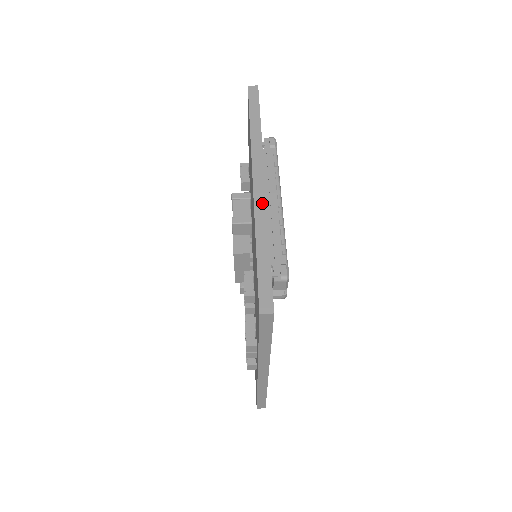
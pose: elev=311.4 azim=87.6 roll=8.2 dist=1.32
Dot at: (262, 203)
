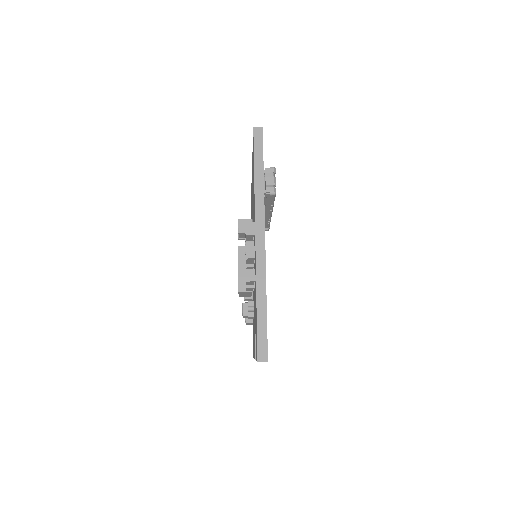
Dot at: occluded
